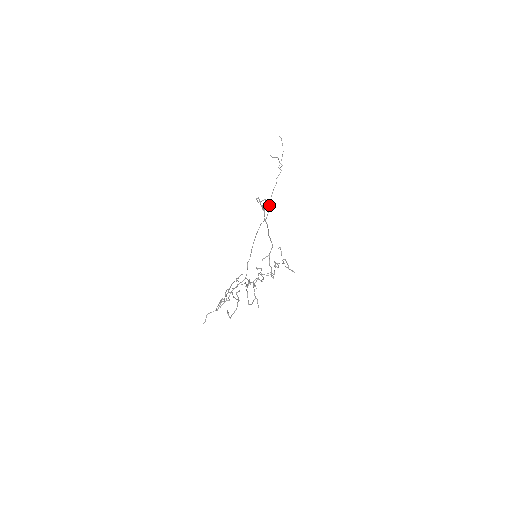
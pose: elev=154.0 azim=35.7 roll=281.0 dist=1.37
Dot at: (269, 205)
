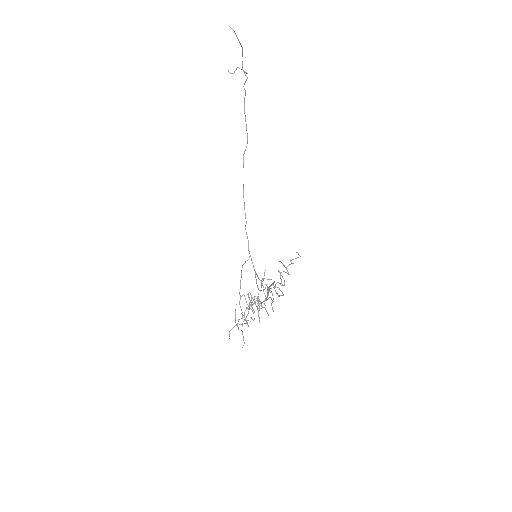
Dot at: occluded
